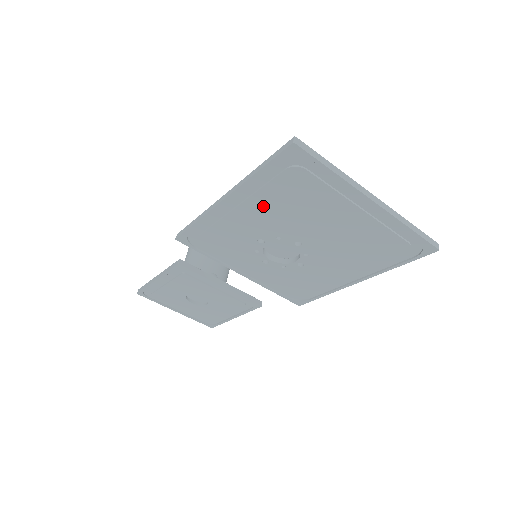
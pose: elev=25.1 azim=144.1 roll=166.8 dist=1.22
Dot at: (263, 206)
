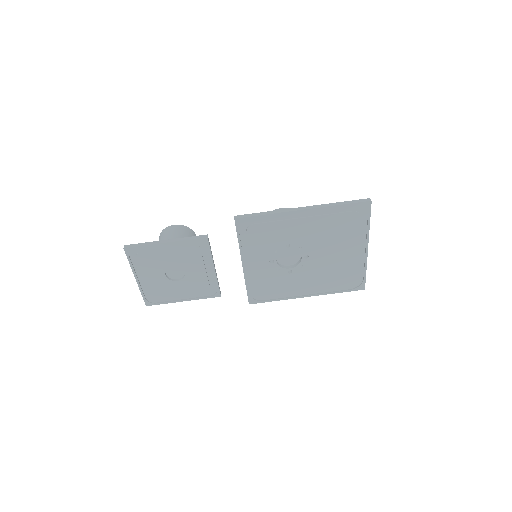
Dot at: (318, 225)
